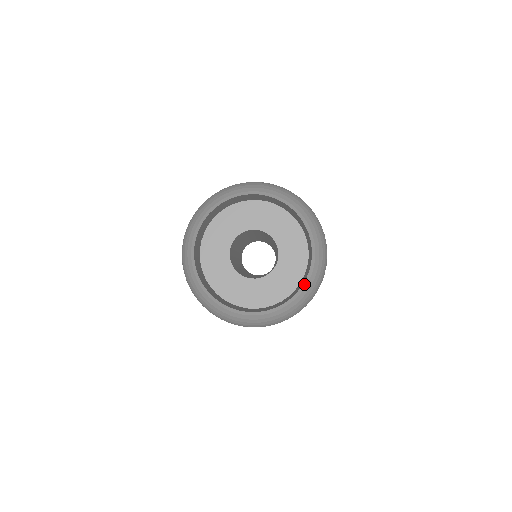
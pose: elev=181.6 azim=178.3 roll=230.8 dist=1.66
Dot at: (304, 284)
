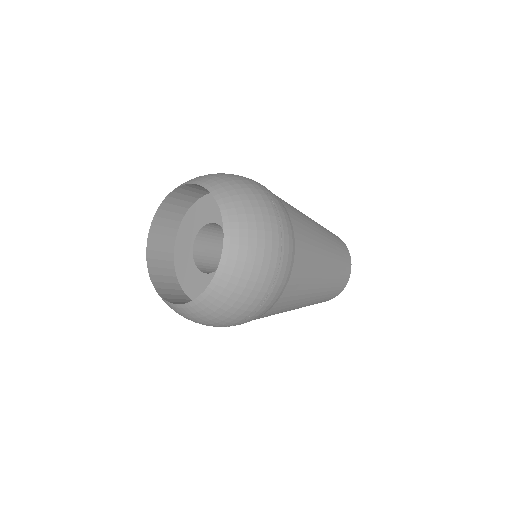
Dot at: (207, 291)
